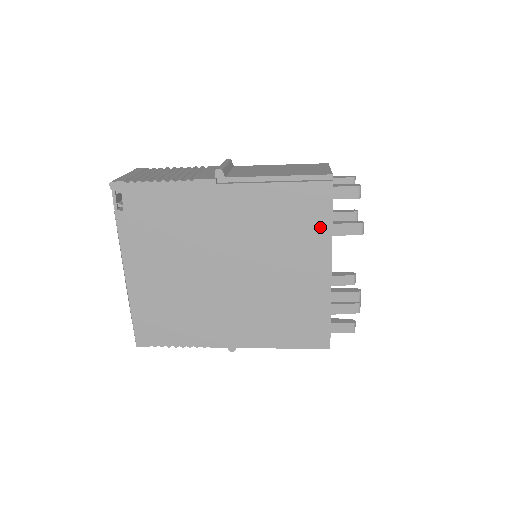
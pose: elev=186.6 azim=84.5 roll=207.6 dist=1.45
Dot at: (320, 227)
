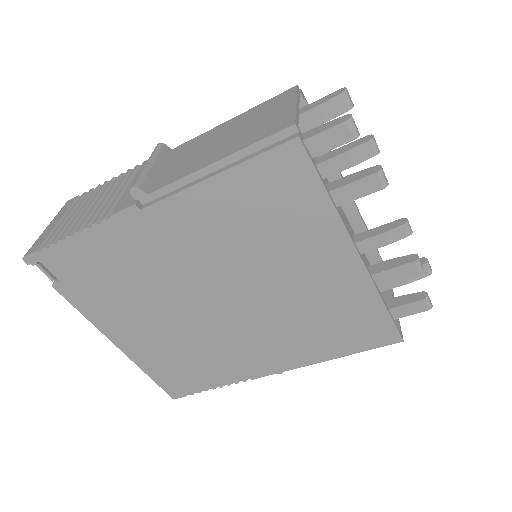
Dot at: (313, 207)
